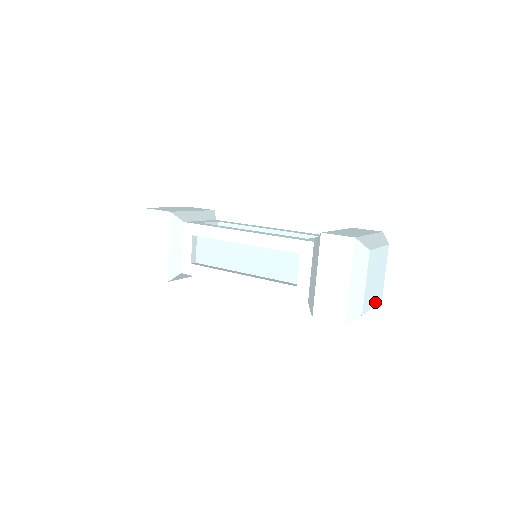
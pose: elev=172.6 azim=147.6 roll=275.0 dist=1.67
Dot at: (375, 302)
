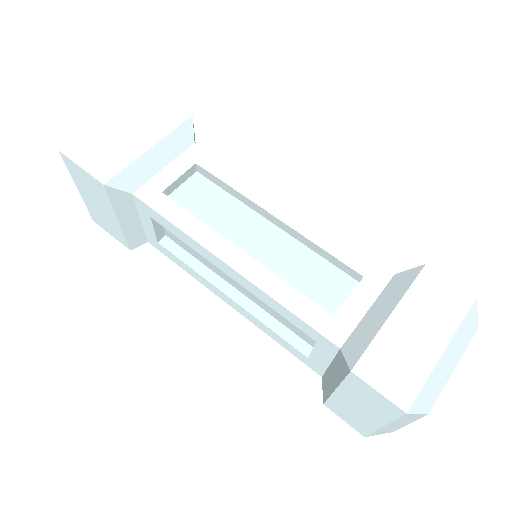
Dot at: occluded
